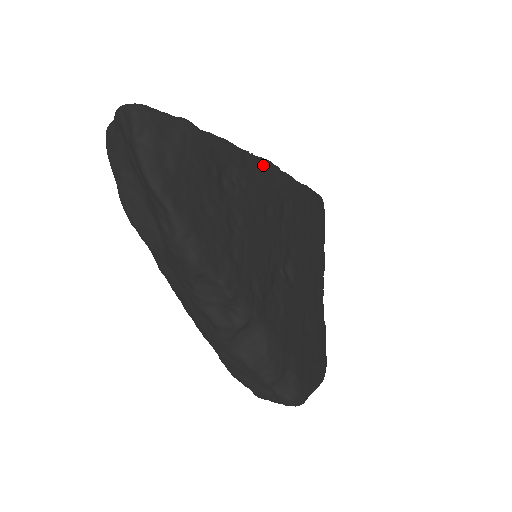
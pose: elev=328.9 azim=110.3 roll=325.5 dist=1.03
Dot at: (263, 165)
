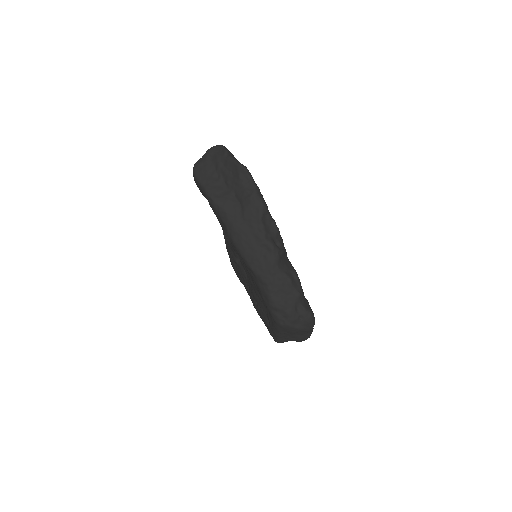
Dot at: occluded
